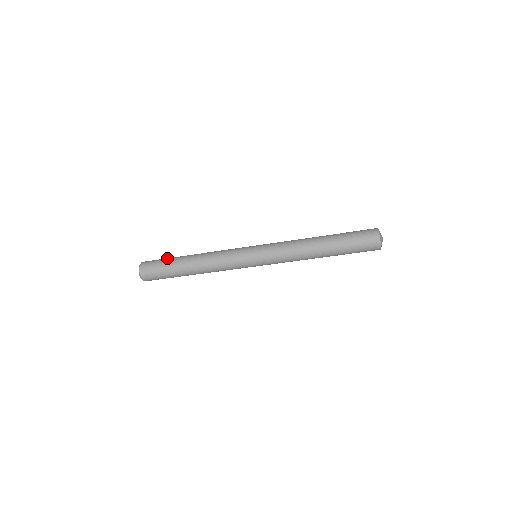
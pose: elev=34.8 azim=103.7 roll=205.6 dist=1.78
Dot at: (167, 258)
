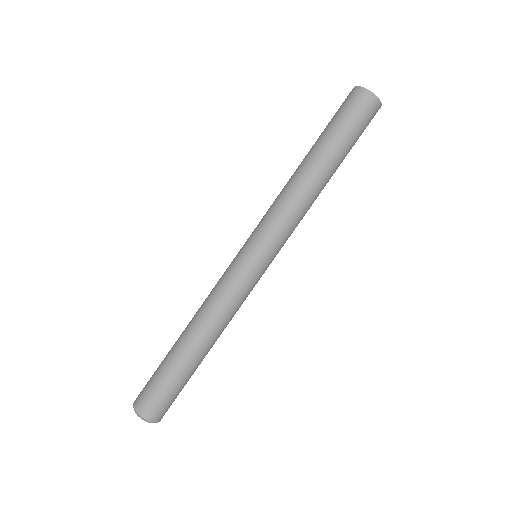
Dot at: occluded
